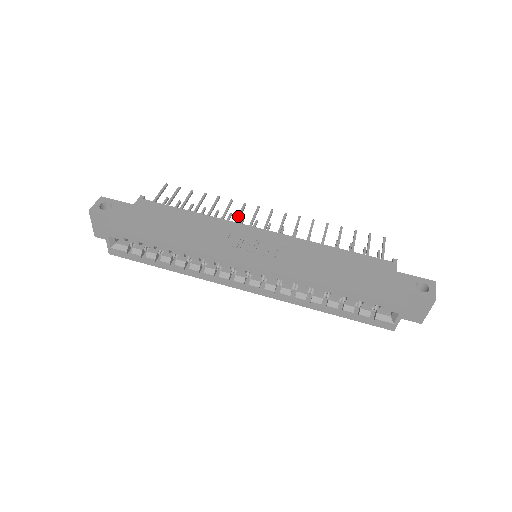
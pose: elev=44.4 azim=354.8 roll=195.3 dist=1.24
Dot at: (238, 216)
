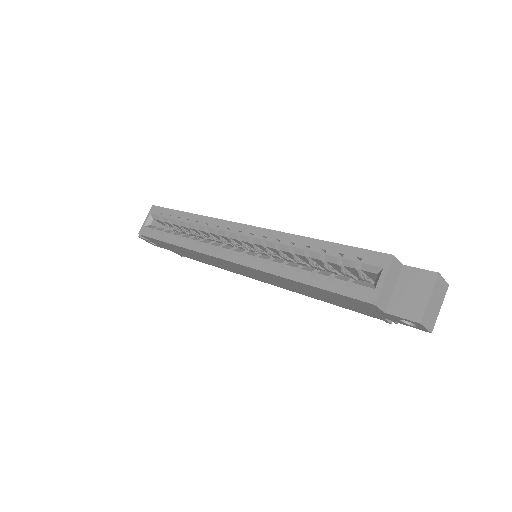
Dot at: occluded
